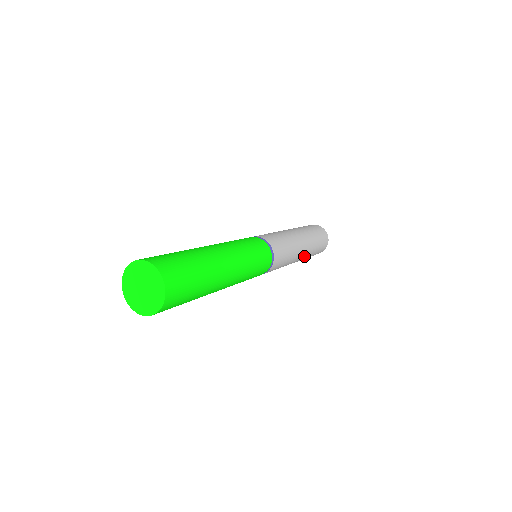
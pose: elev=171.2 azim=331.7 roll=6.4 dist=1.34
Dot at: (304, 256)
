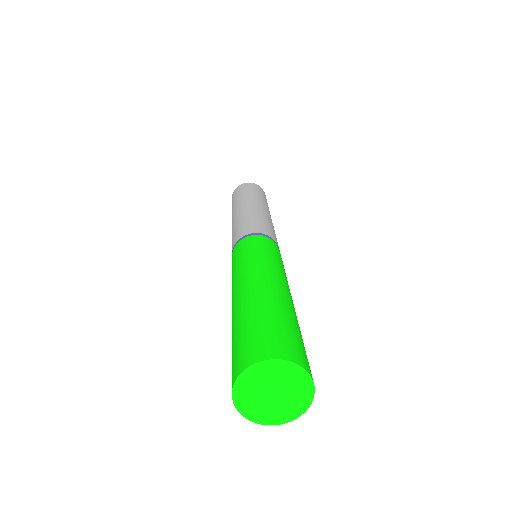
Dot at: occluded
